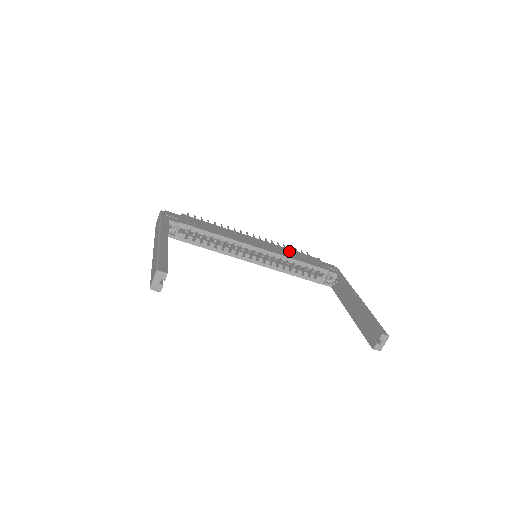
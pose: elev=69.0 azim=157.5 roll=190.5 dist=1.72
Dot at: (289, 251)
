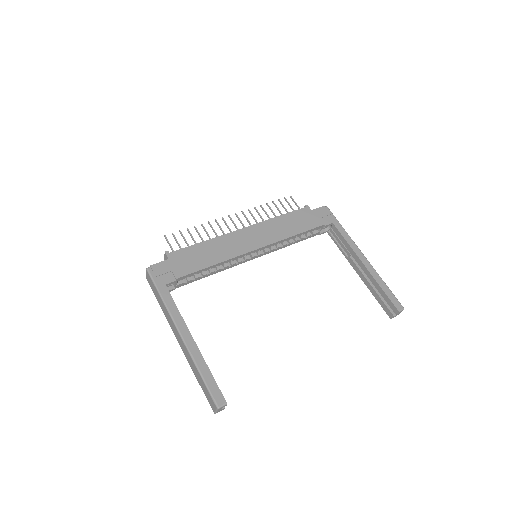
Dot at: (280, 222)
